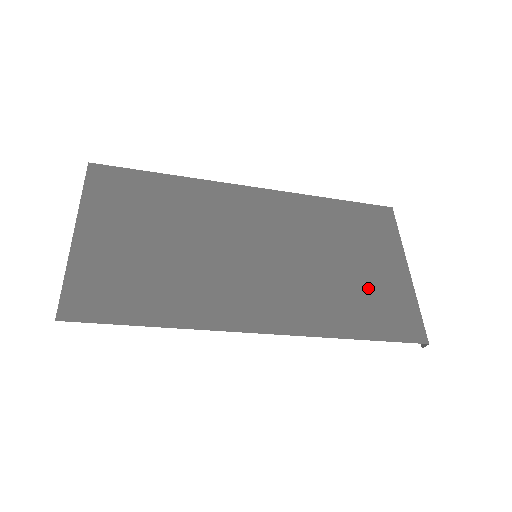
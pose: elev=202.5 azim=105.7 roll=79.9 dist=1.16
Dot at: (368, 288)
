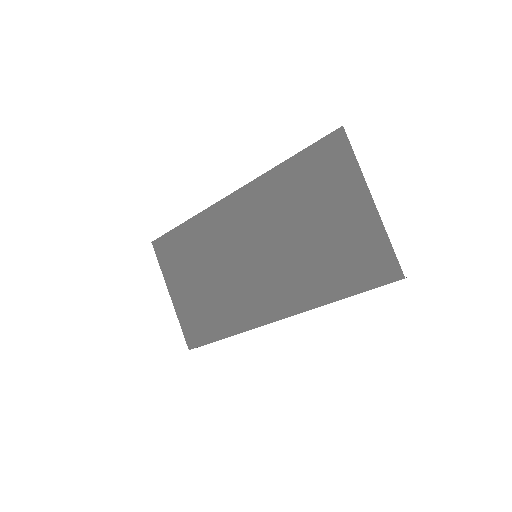
Dot at: (338, 245)
